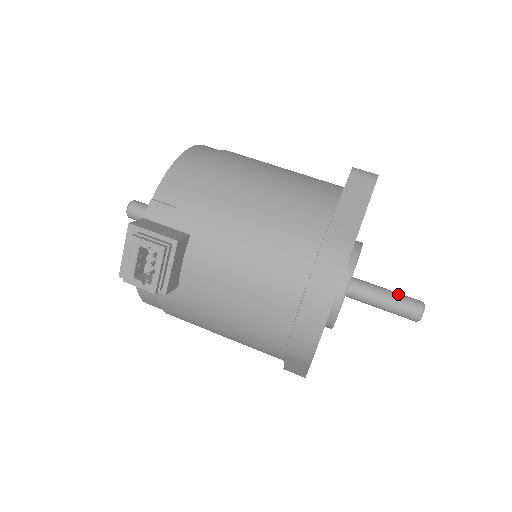
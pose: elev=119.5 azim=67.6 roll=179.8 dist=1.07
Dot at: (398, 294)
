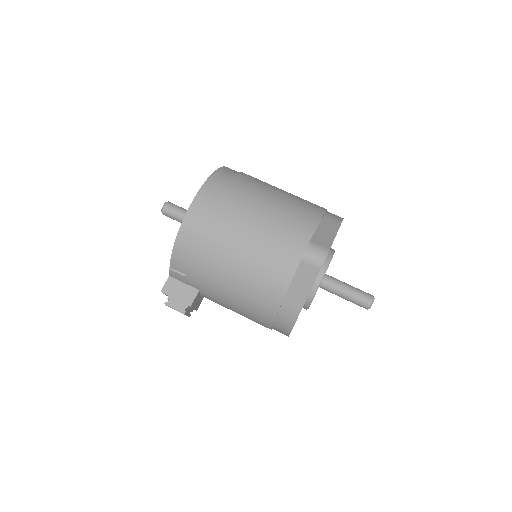
Dot at: (354, 295)
